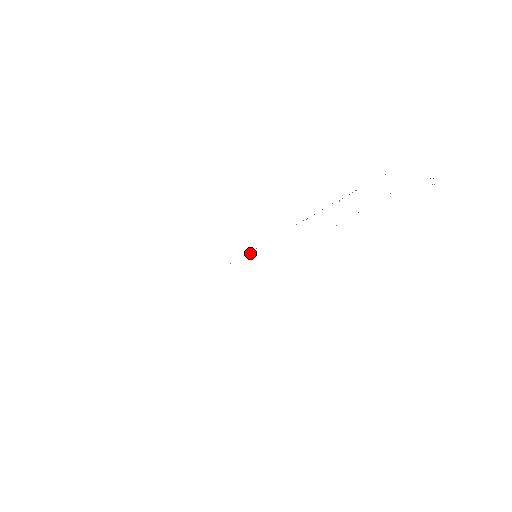
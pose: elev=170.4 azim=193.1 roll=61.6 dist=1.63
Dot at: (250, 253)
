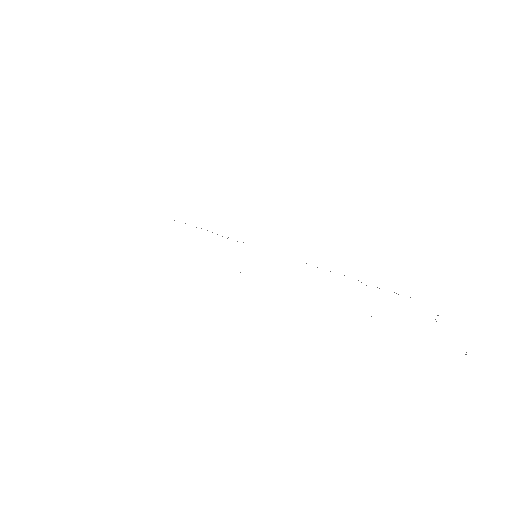
Dot at: occluded
